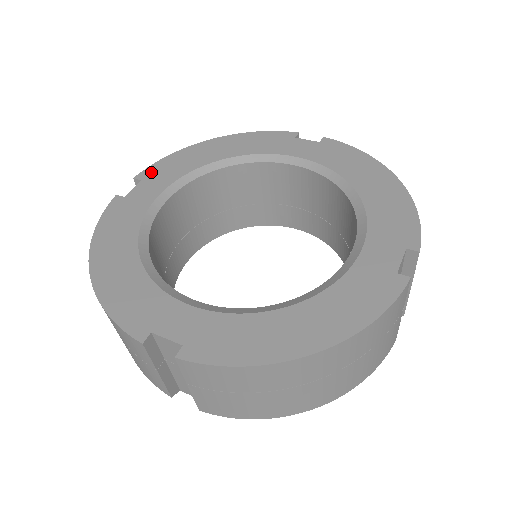
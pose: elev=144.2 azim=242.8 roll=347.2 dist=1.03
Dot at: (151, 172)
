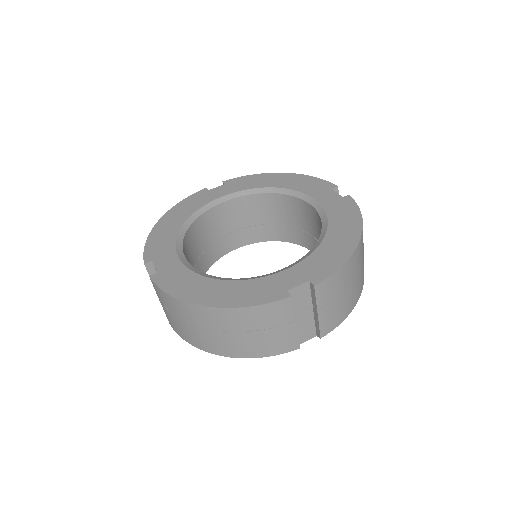
Dot at: (151, 254)
